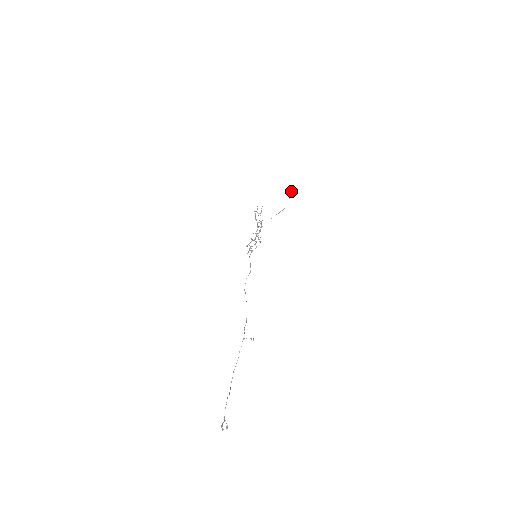
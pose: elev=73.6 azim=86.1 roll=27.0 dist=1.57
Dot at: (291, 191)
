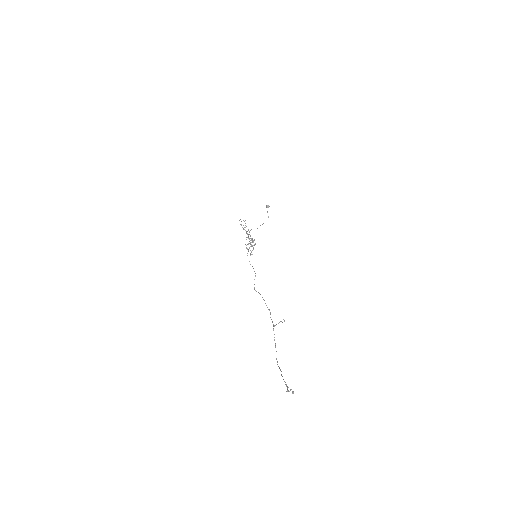
Dot at: (266, 205)
